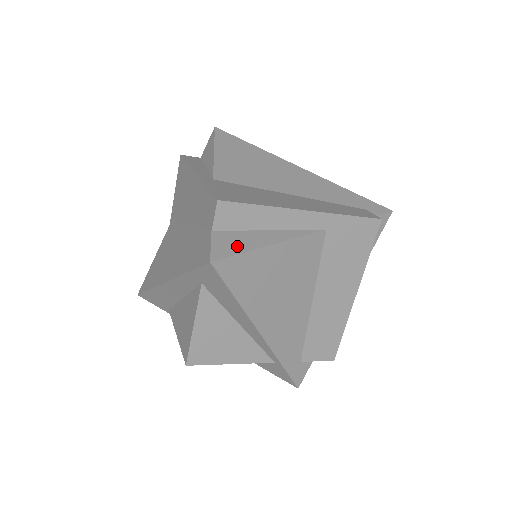
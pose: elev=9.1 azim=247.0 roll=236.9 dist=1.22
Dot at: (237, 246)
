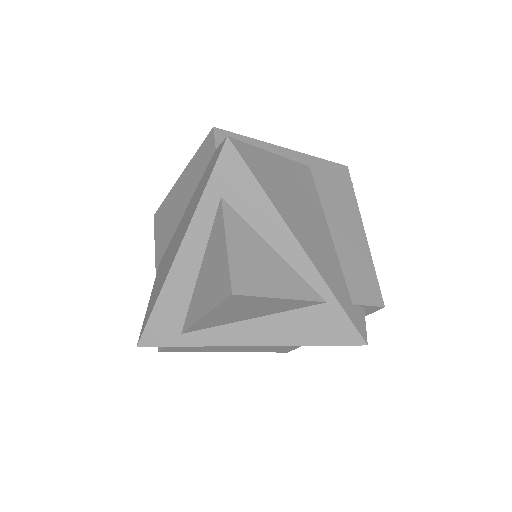
Dot at: occluded
